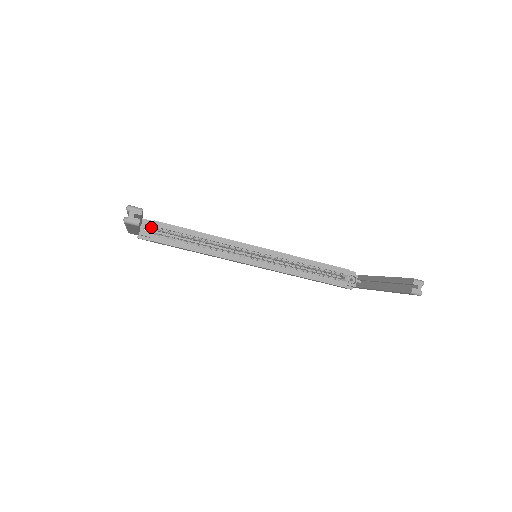
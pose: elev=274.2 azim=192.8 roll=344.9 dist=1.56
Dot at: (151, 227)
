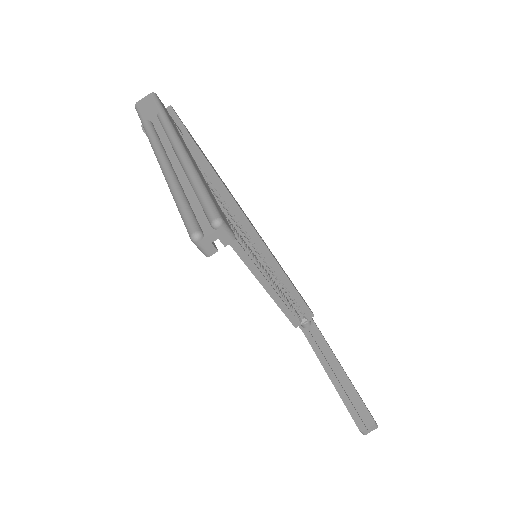
Dot at: occluded
